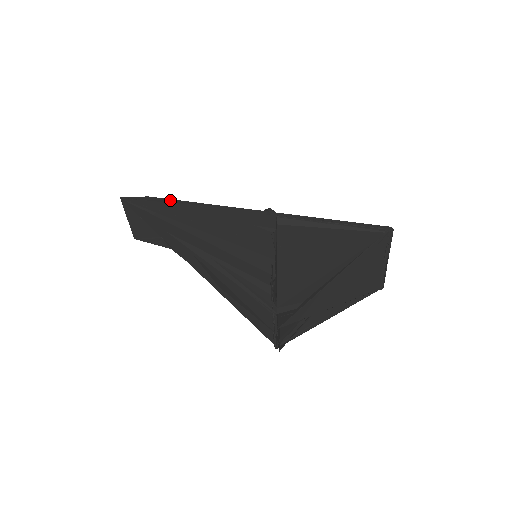
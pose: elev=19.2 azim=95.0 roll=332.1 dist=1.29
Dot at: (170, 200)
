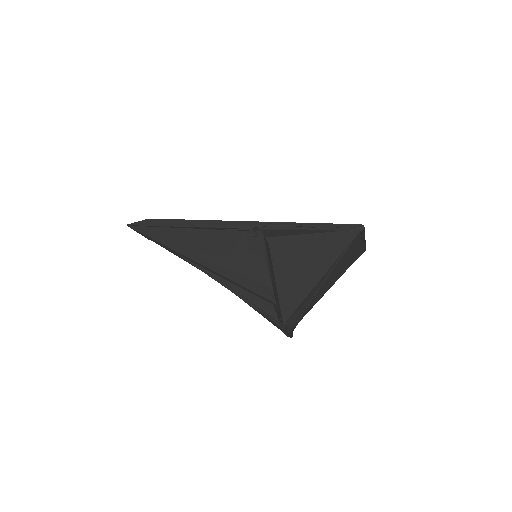
Dot at: (169, 221)
